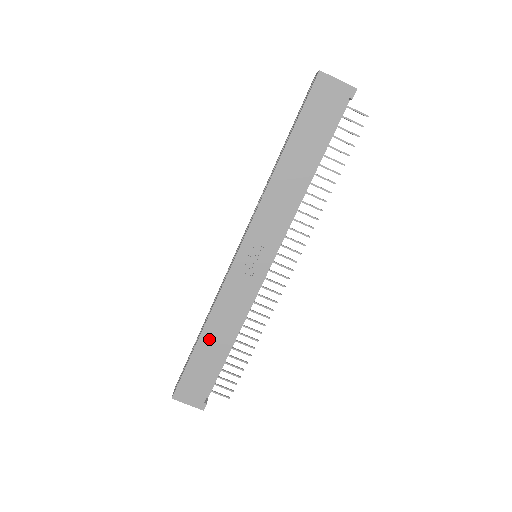
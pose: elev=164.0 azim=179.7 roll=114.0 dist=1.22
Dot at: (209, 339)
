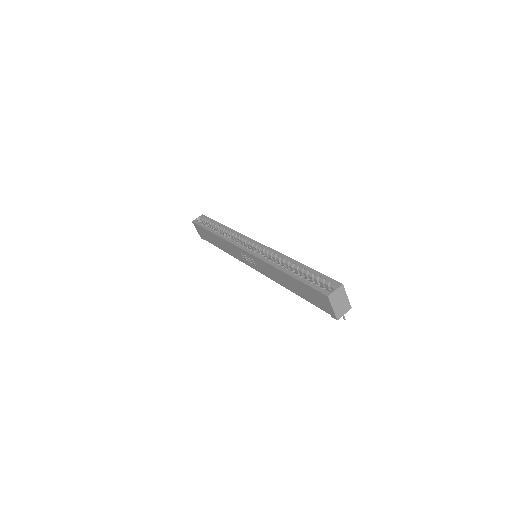
Dot at: (216, 238)
